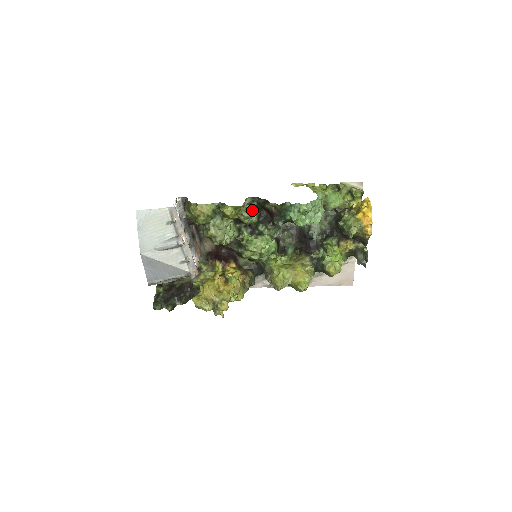
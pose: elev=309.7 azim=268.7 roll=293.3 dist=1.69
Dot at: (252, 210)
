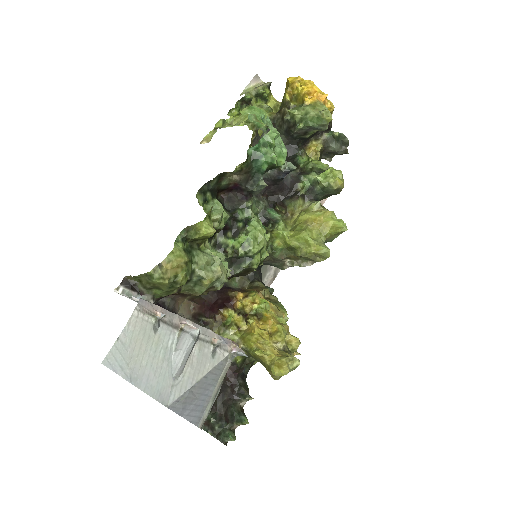
Dot at: (216, 204)
